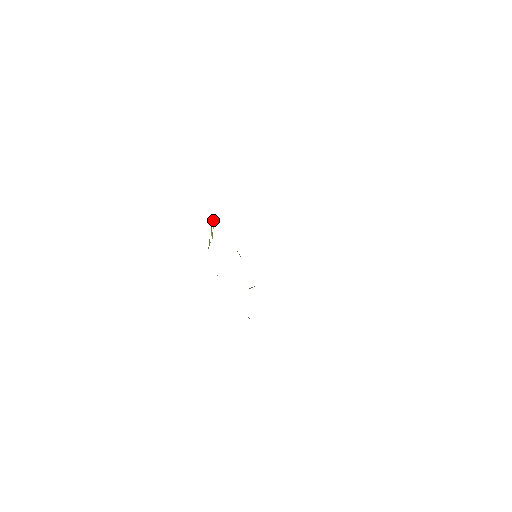
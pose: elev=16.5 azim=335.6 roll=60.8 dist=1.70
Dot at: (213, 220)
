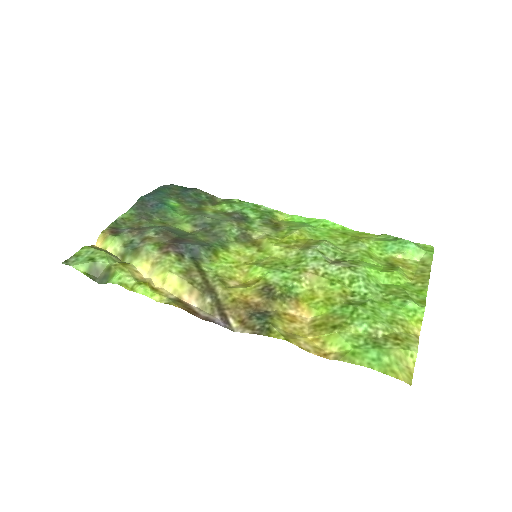
Dot at: (150, 291)
